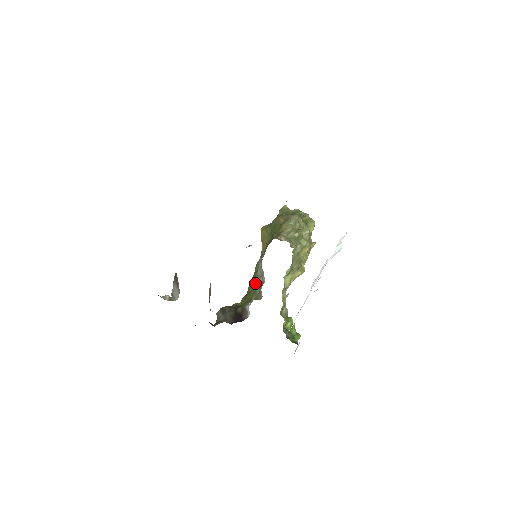
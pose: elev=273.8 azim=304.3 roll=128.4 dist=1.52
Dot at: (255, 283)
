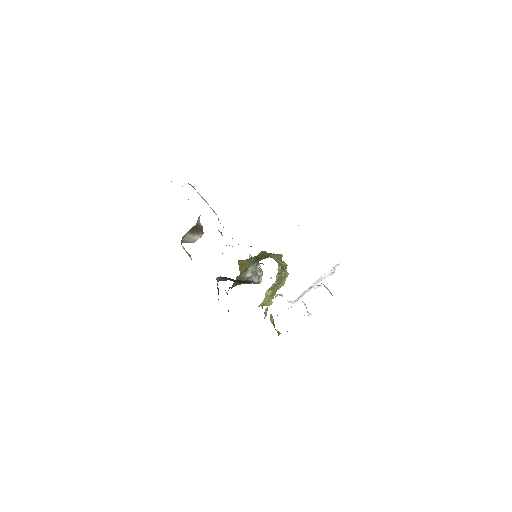
Dot at: occluded
